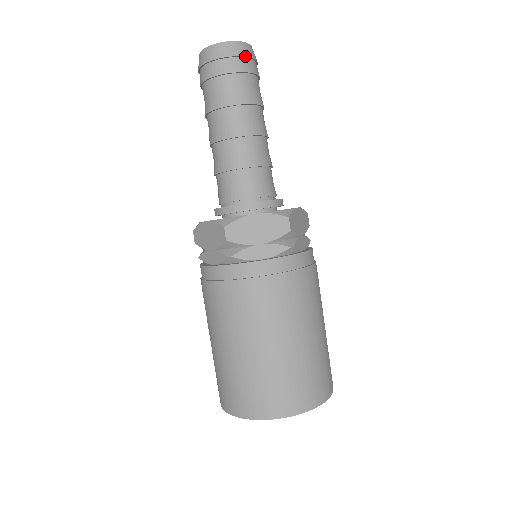
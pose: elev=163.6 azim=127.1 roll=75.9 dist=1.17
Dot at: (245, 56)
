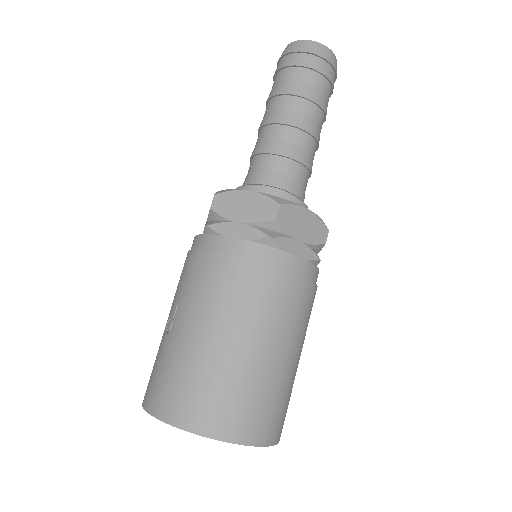
Dot at: (336, 72)
